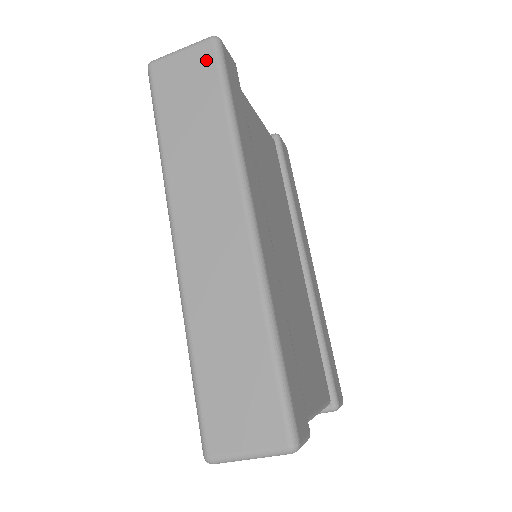
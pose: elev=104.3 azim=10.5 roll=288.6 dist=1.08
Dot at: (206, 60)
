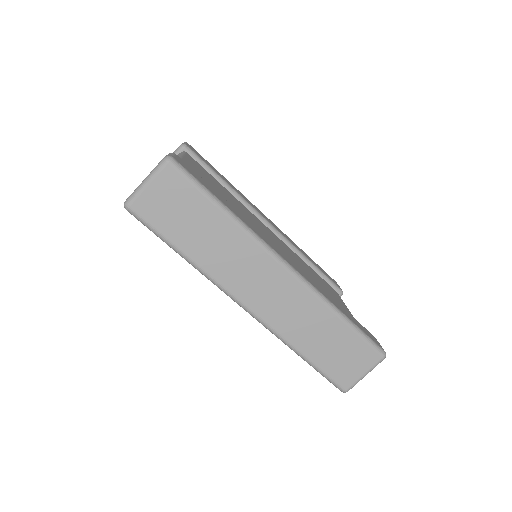
Dot at: (177, 182)
